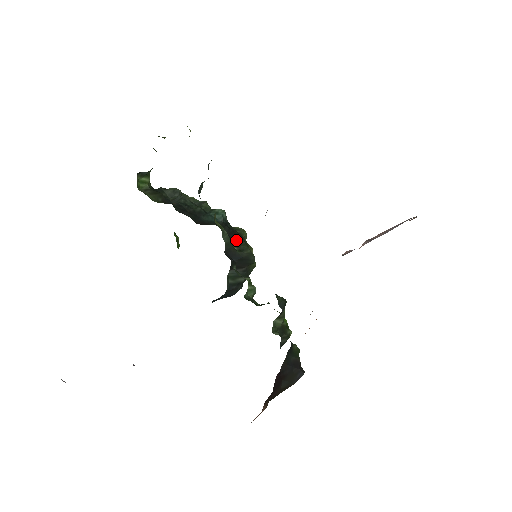
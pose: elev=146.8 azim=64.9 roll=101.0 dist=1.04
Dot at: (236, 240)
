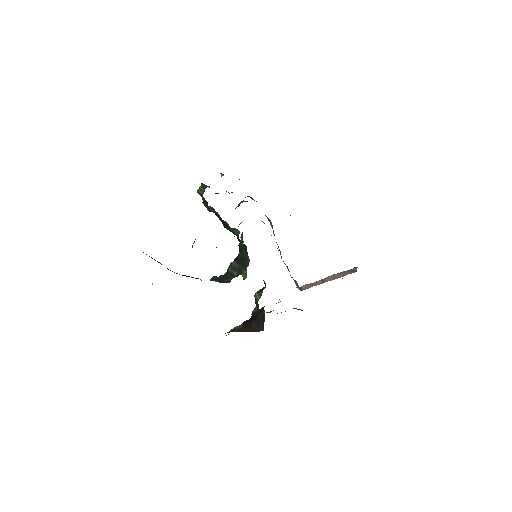
Dot at: (244, 246)
